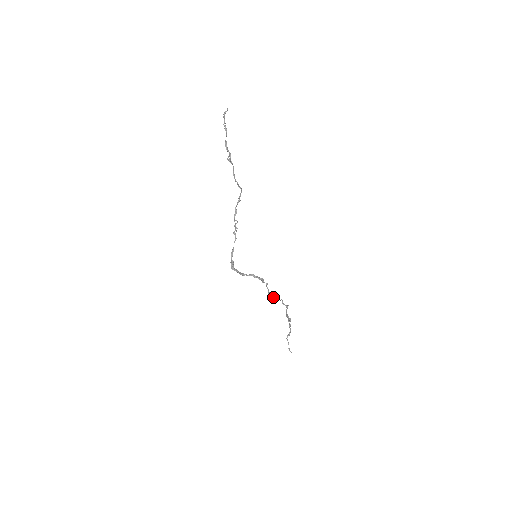
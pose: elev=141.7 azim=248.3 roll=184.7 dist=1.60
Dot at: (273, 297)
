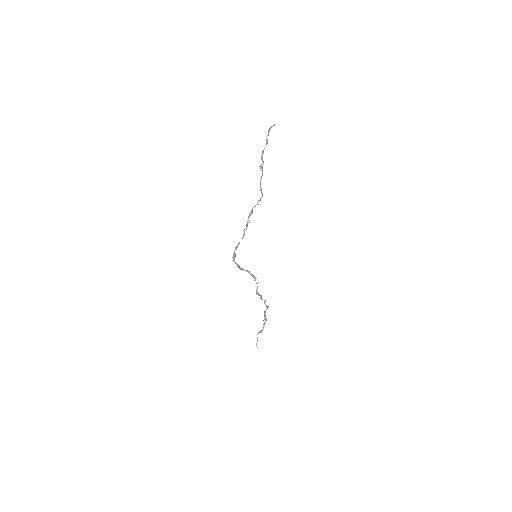
Dot at: occluded
